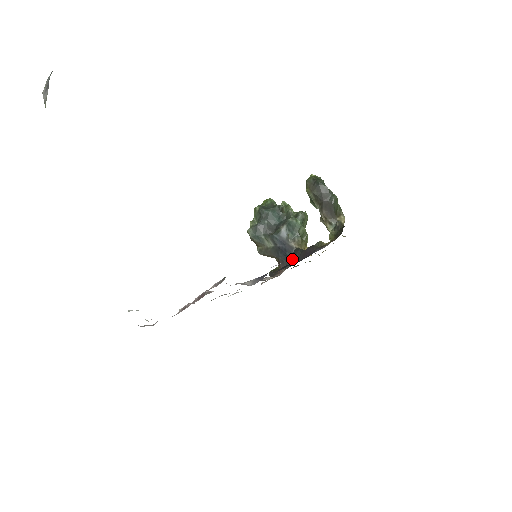
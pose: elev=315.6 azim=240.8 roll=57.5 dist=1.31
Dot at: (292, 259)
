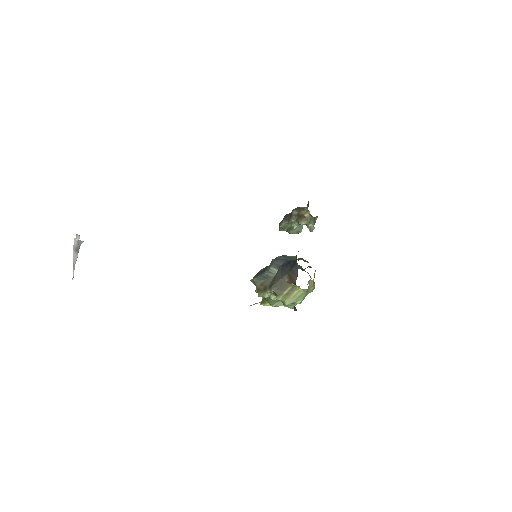
Dot at: (296, 256)
